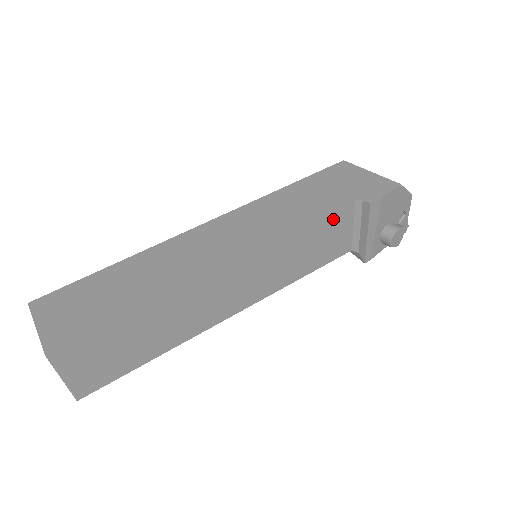
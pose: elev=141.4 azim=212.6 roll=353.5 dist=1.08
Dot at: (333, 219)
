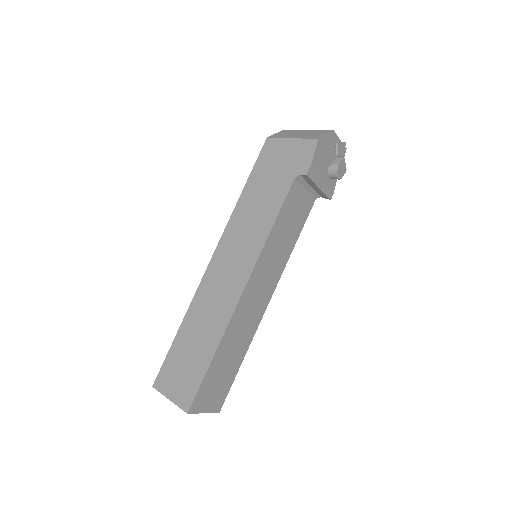
Dot at: (288, 202)
